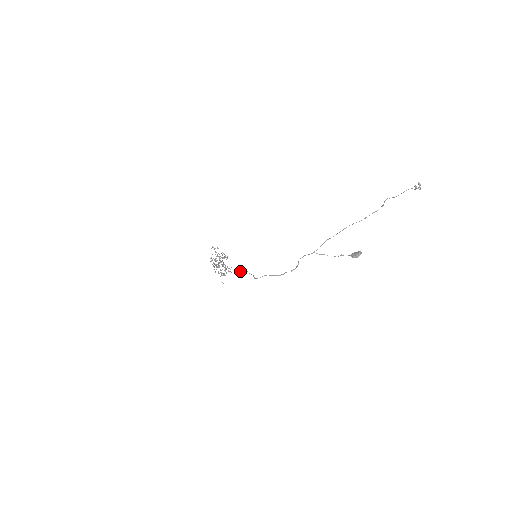
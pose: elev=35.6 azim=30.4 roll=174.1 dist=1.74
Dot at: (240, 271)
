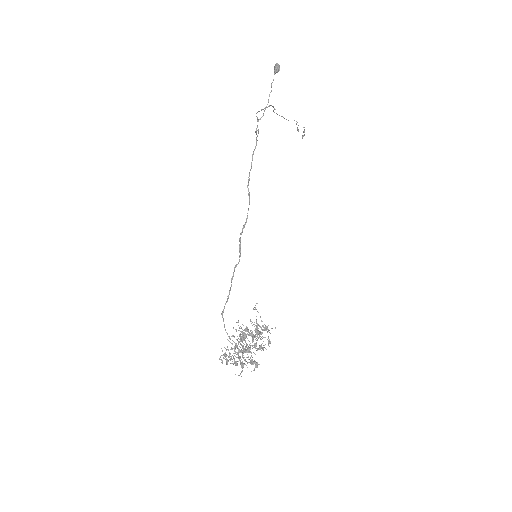
Dot at: occluded
